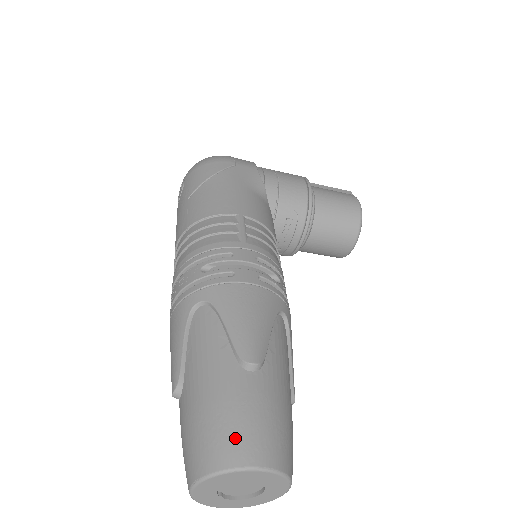
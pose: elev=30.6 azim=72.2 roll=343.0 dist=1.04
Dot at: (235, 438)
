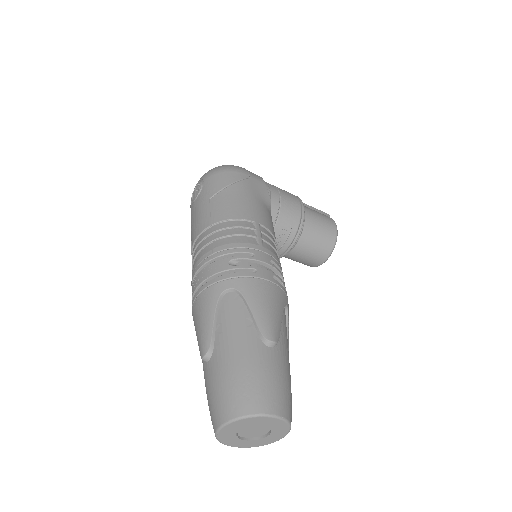
Dot at: (260, 393)
